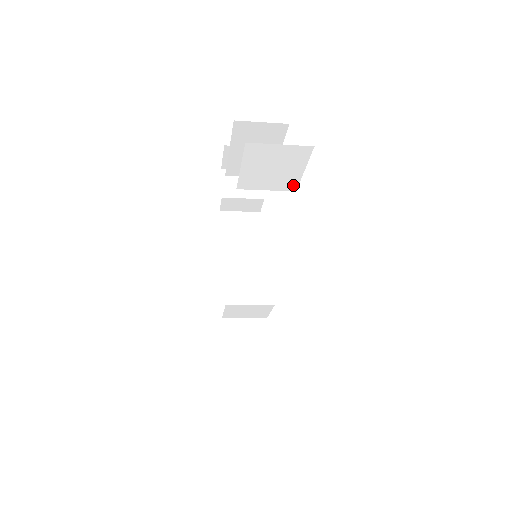
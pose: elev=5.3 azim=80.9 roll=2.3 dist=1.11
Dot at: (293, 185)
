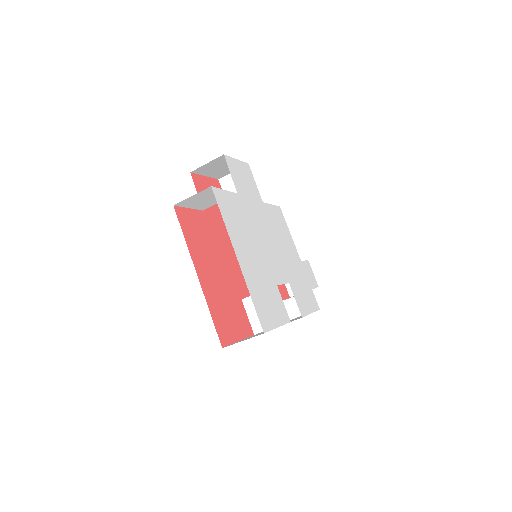
Dot at: occluded
